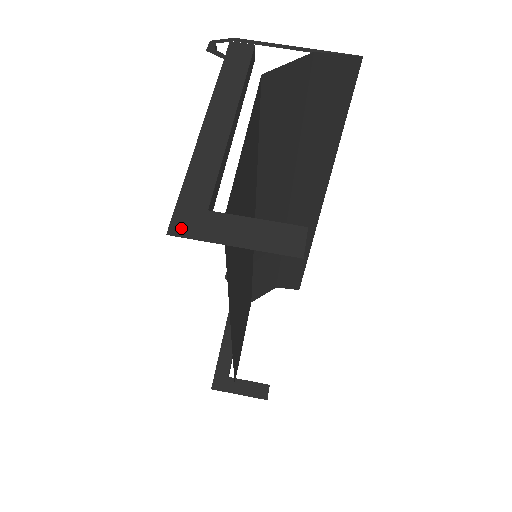
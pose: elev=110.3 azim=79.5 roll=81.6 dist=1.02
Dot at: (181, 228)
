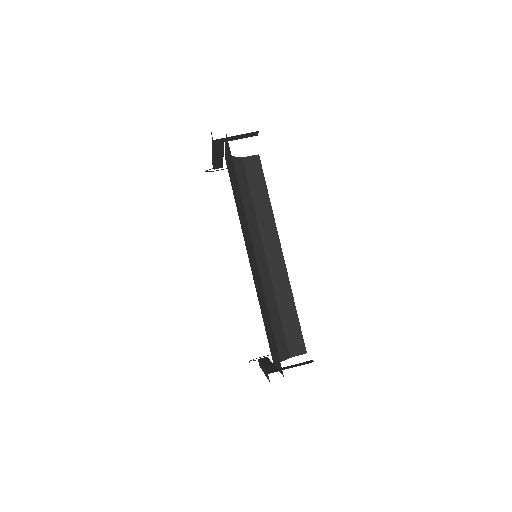
Dot at: occluded
